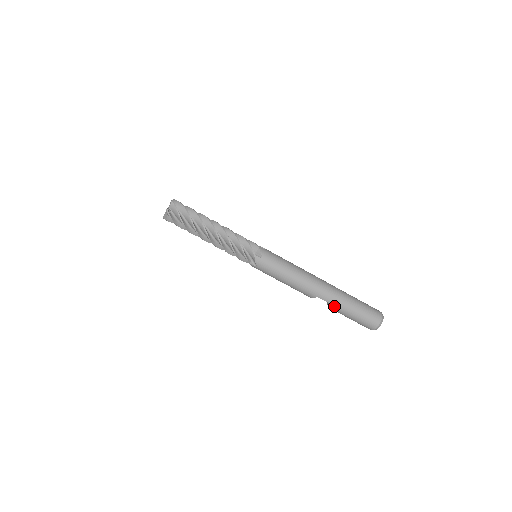
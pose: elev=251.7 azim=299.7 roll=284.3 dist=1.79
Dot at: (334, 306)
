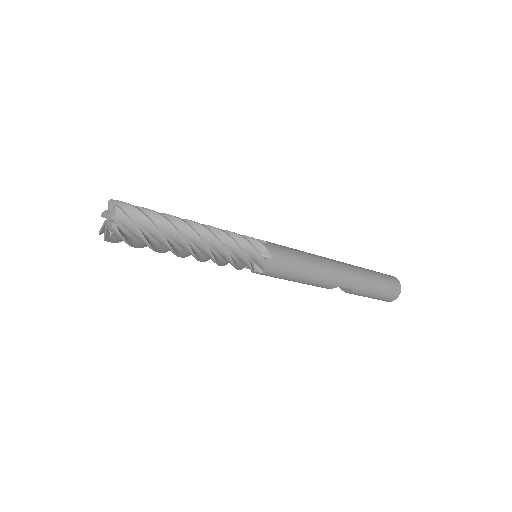
Dot at: (356, 291)
